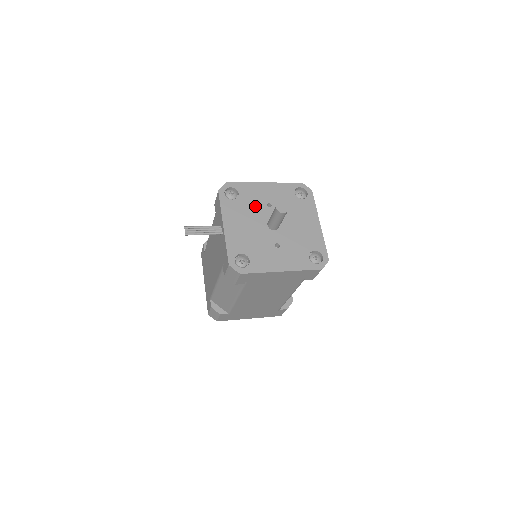
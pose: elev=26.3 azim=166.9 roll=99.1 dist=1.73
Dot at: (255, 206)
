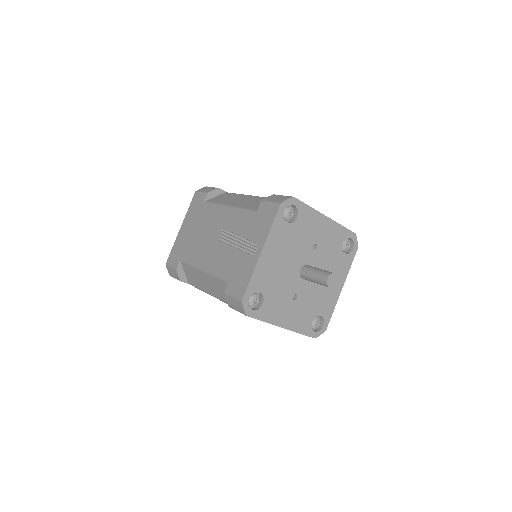
Dot at: (303, 241)
